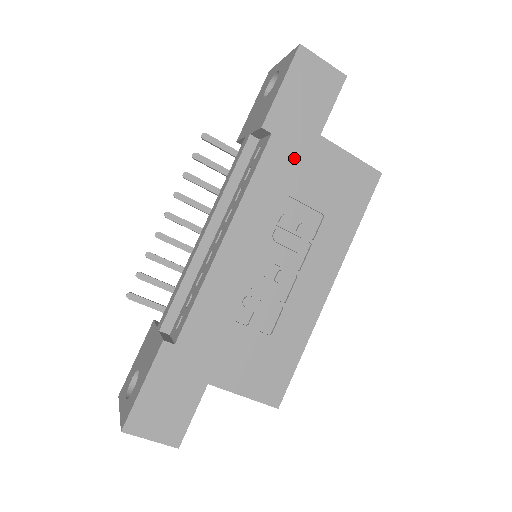
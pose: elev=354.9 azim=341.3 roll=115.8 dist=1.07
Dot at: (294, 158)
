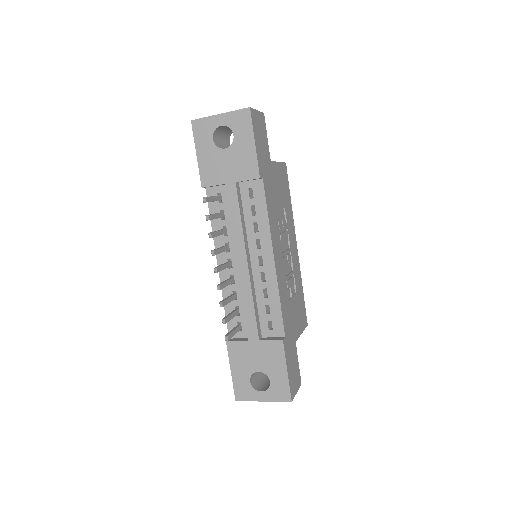
Dot at: (271, 185)
